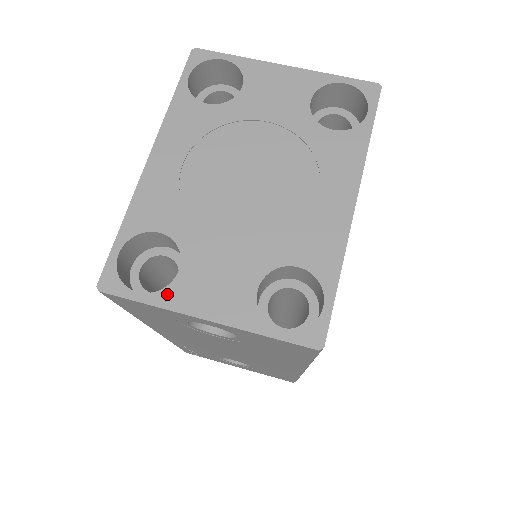
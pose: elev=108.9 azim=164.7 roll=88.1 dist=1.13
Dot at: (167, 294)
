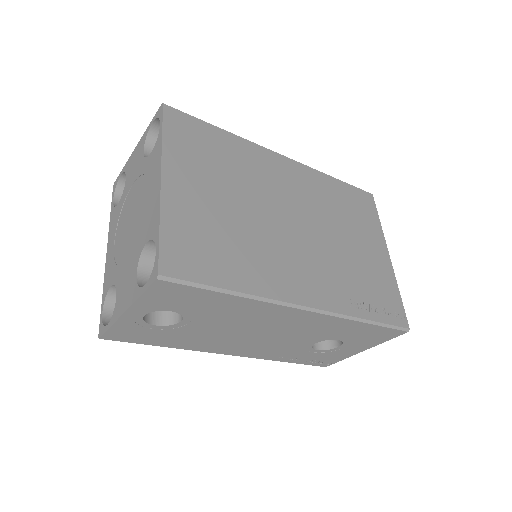
Dot at: (114, 314)
